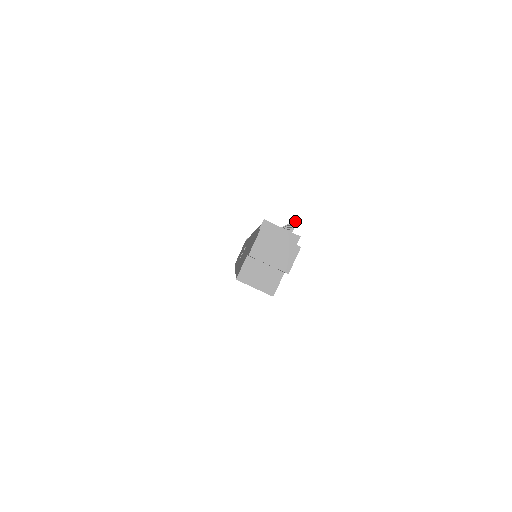
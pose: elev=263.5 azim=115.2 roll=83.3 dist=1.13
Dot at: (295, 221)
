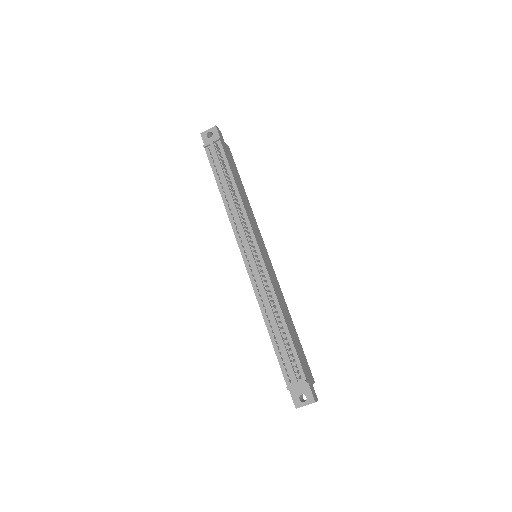
Dot at: occluded
